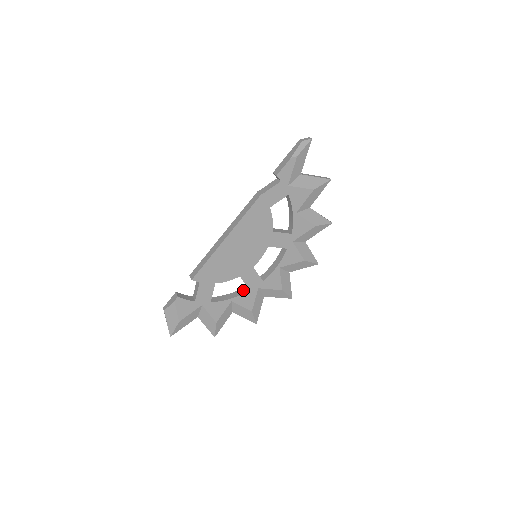
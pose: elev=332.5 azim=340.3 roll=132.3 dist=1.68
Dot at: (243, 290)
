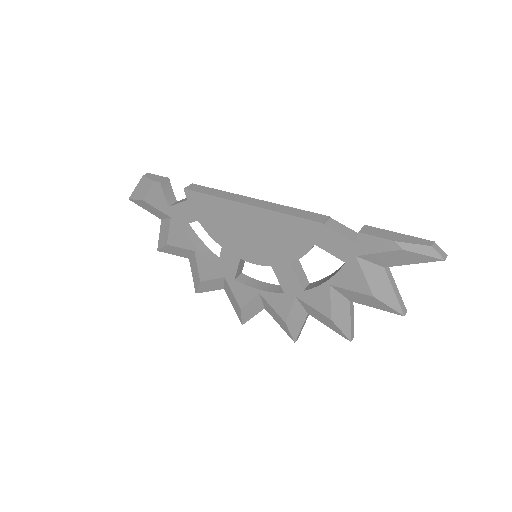
Dot at: (215, 259)
